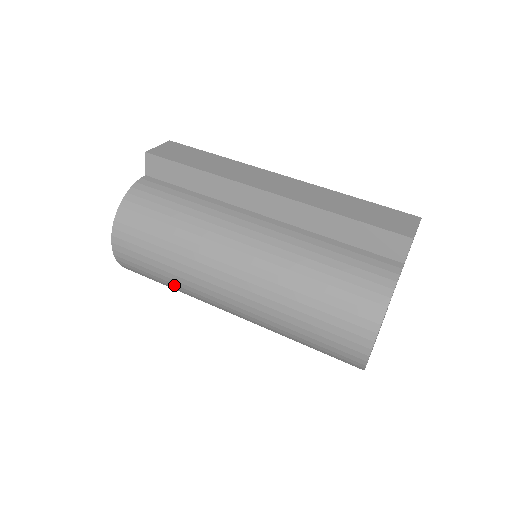
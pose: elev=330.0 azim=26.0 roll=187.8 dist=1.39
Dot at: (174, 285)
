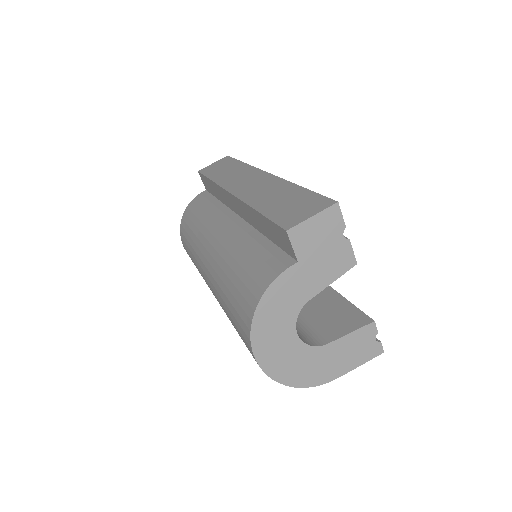
Dot at: occluded
